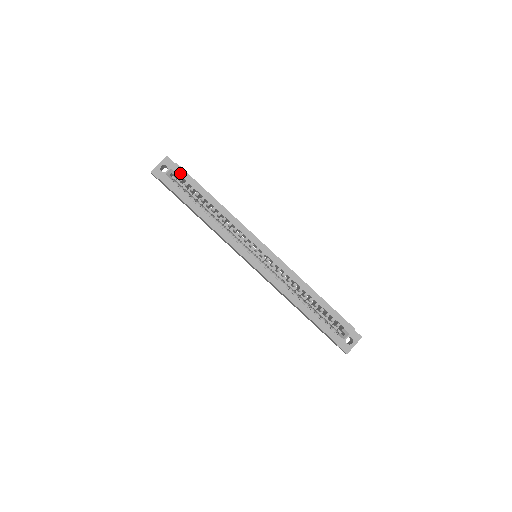
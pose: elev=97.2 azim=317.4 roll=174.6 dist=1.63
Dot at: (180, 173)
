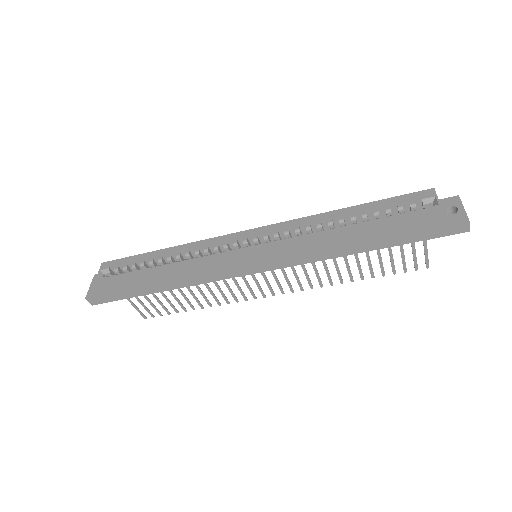
Dot at: (112, 265)
